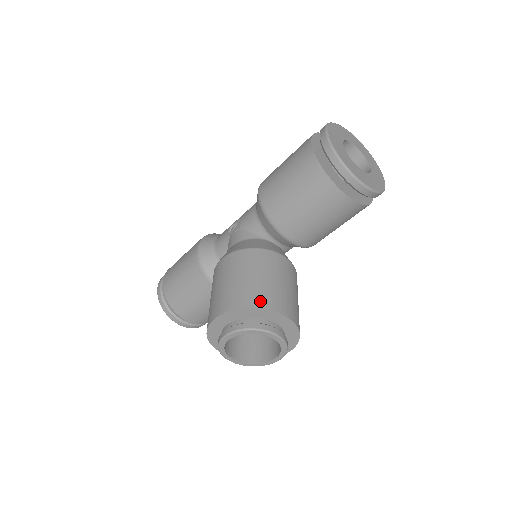
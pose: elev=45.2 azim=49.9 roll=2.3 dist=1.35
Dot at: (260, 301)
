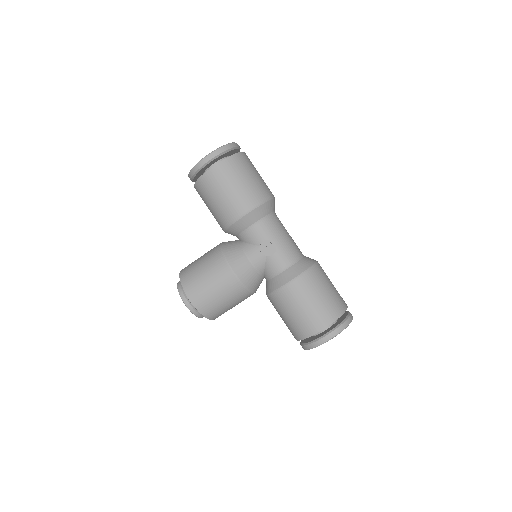
Dot at: (213, 316)
